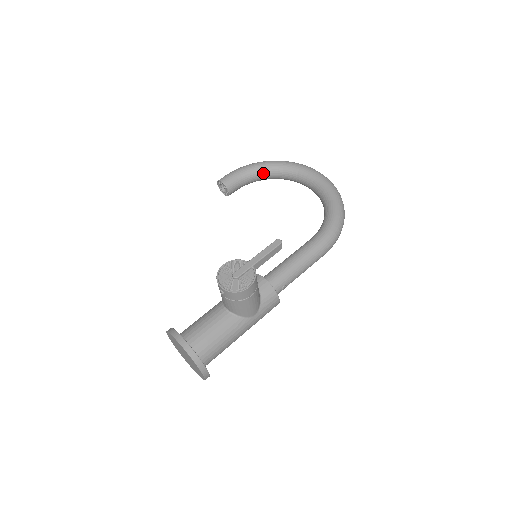
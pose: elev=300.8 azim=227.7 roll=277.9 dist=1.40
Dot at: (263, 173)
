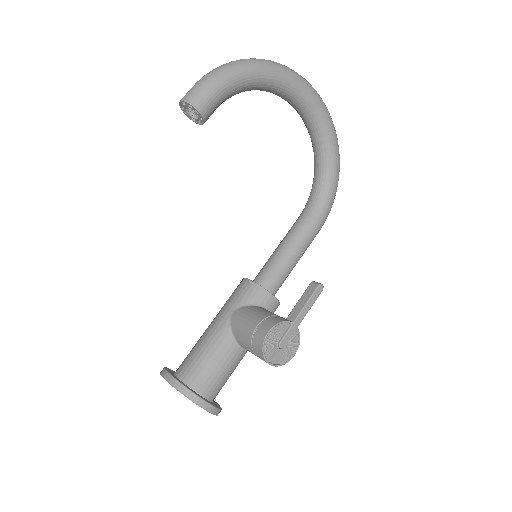
Dot at: (252, 88)
